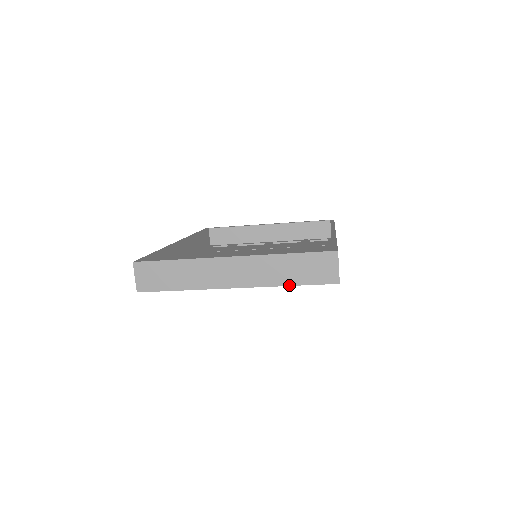
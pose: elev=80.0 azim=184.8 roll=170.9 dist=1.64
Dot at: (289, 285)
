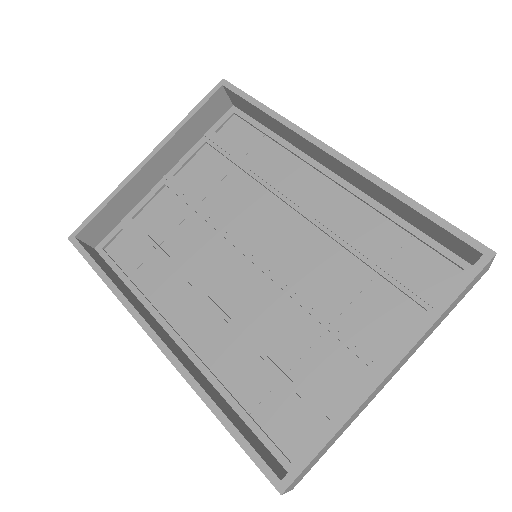
Dot at: occluded
